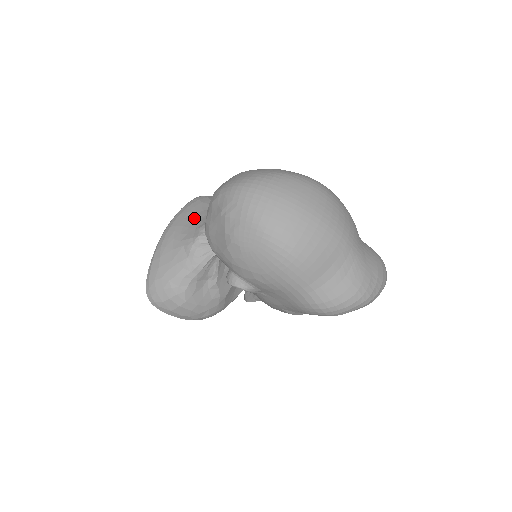
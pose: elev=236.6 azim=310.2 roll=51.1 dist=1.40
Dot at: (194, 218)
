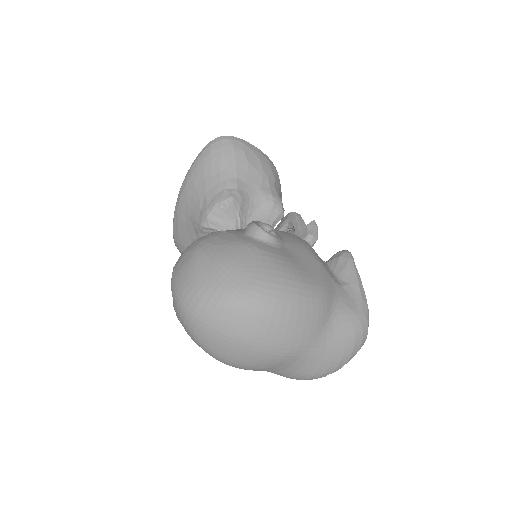
Dot at: (201, 189)
